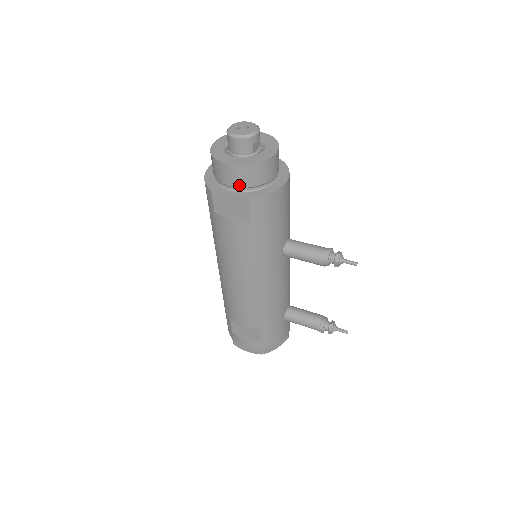
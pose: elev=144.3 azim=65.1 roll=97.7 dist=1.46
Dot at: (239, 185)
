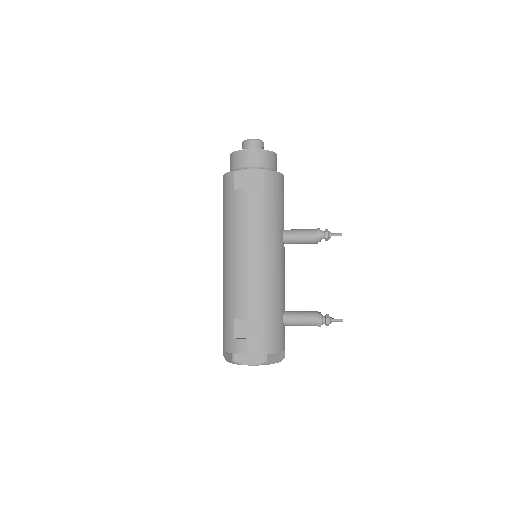
Dot at: (255, 165)
